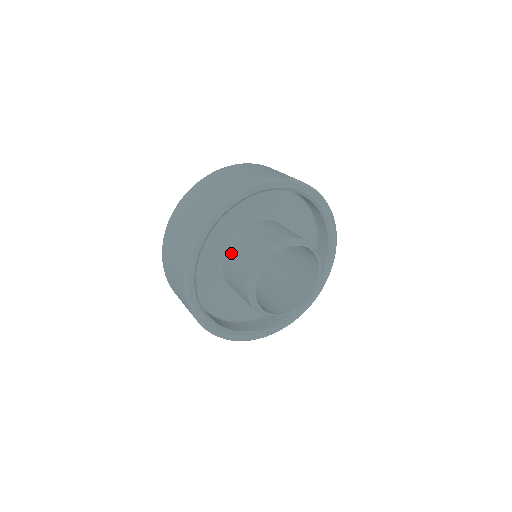
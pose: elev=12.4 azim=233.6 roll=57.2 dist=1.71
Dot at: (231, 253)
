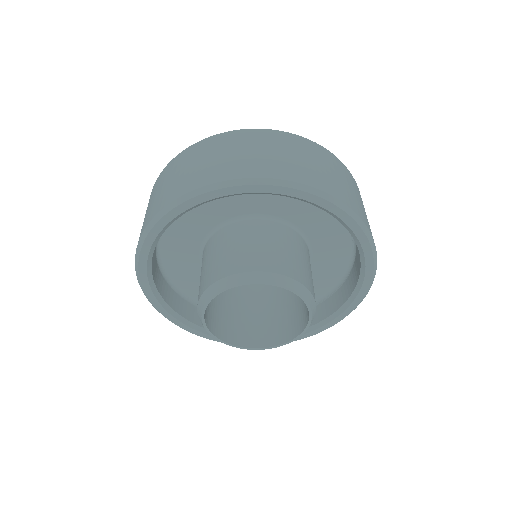
Dot at: occluded
